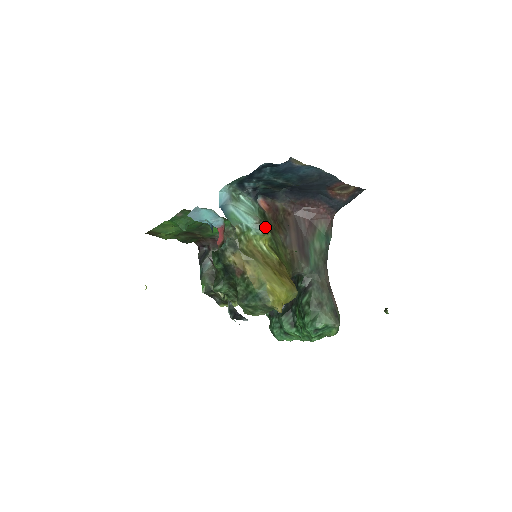
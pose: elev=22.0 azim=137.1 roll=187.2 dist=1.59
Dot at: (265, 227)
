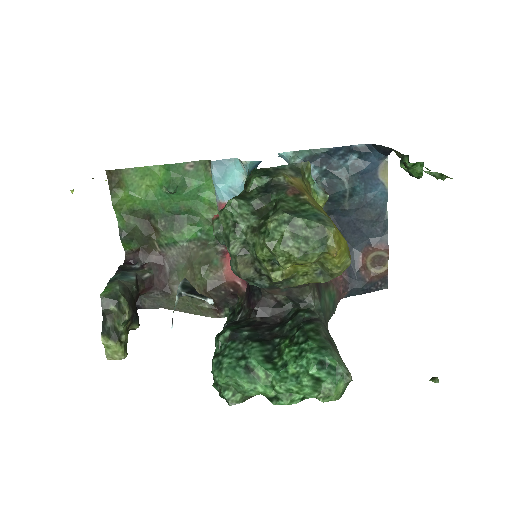
Dot at: (328, 194)
